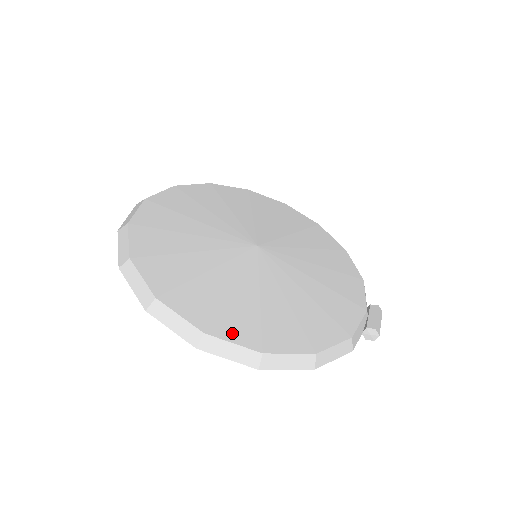
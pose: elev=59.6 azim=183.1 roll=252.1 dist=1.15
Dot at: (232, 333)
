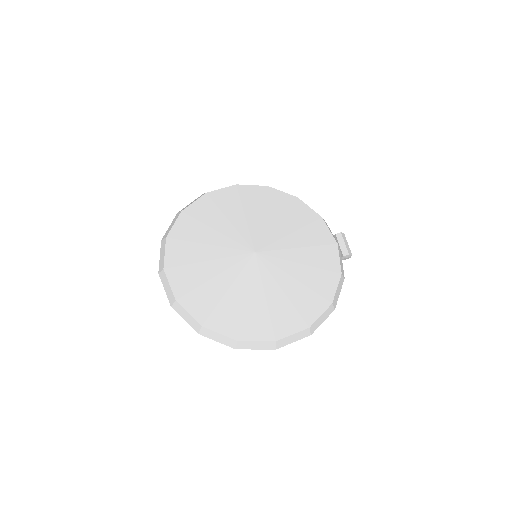
Dot at: (288, 329)
